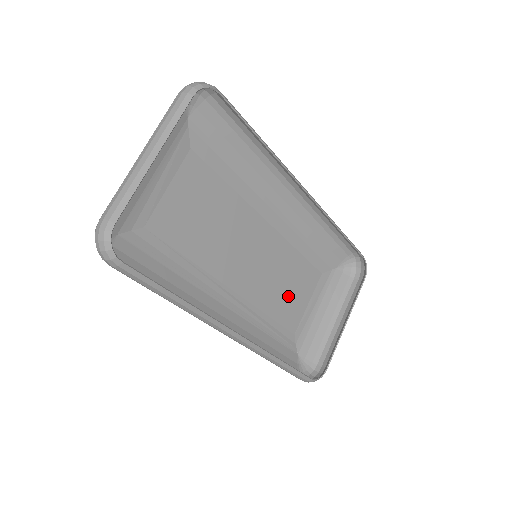
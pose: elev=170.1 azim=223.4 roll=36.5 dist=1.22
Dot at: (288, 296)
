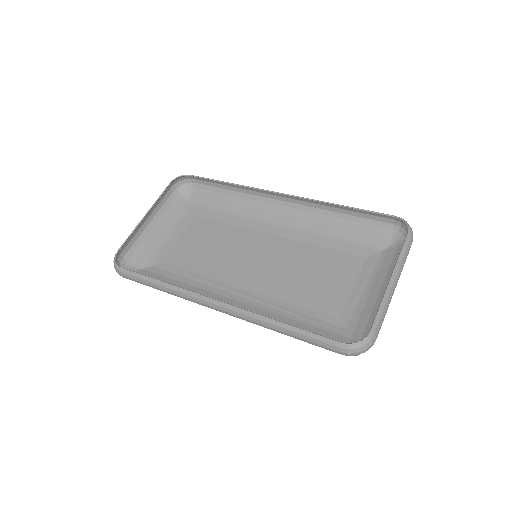
Dot at: (317, 285)
